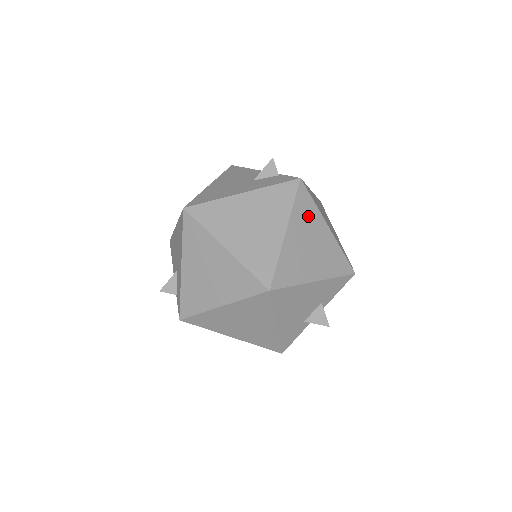
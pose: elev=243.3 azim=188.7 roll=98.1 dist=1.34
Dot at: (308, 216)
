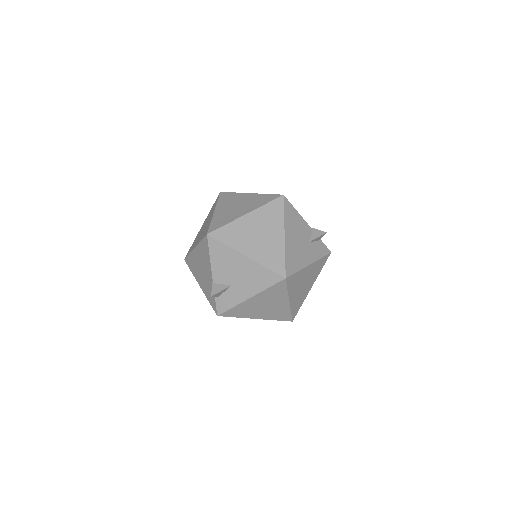
Dot at: occluded
